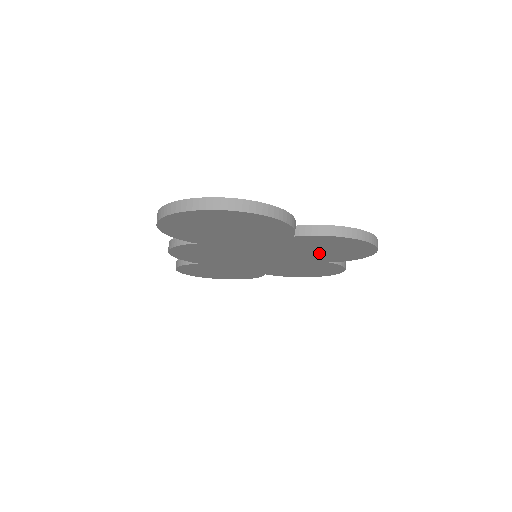
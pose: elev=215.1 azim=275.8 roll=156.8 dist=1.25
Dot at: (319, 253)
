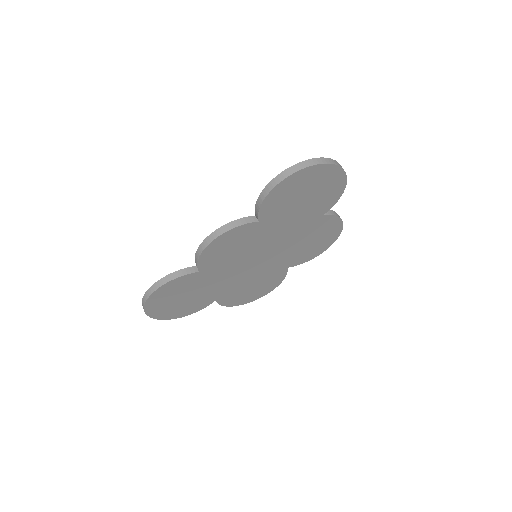
Dot at: (302, 248)
